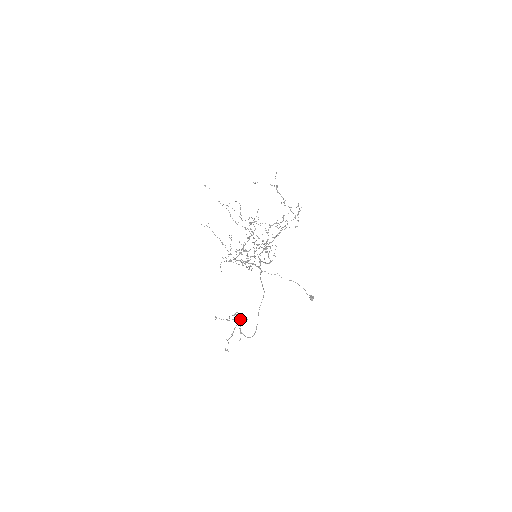
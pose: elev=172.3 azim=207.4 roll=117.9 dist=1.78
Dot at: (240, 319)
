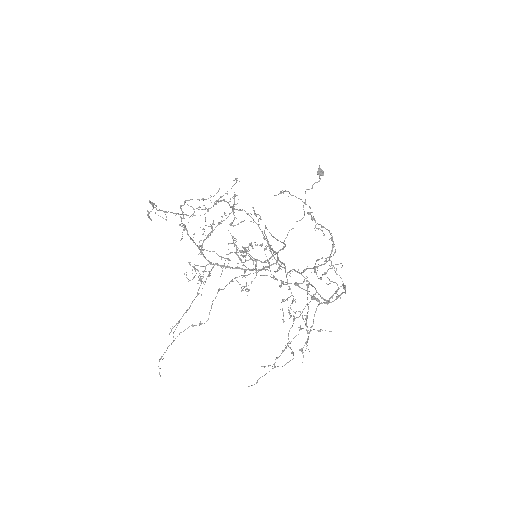
Dot at: (268, 263)
